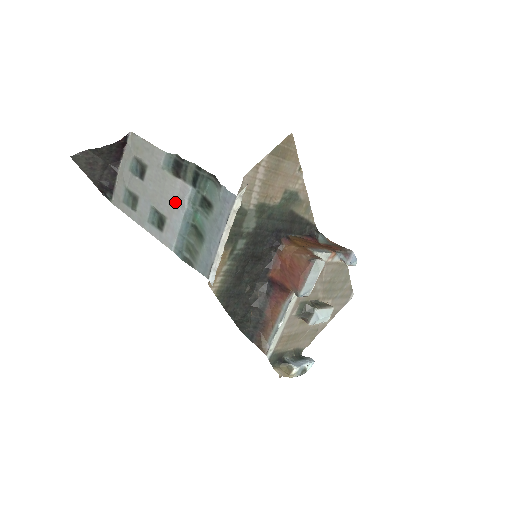
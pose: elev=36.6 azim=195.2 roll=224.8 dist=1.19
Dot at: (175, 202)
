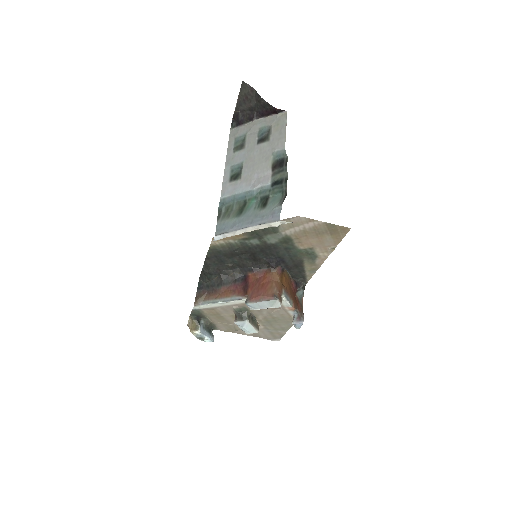
Dot at: (254, 178)
